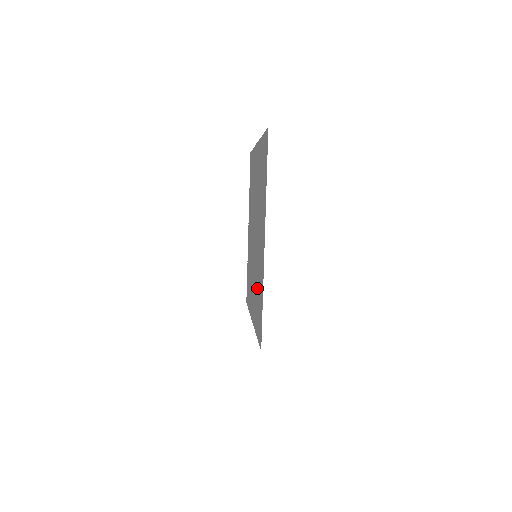
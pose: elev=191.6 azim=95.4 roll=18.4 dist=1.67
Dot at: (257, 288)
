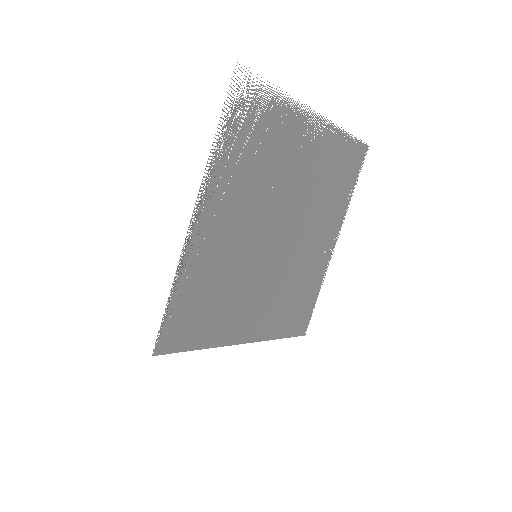
Dot at: (222, 290)
